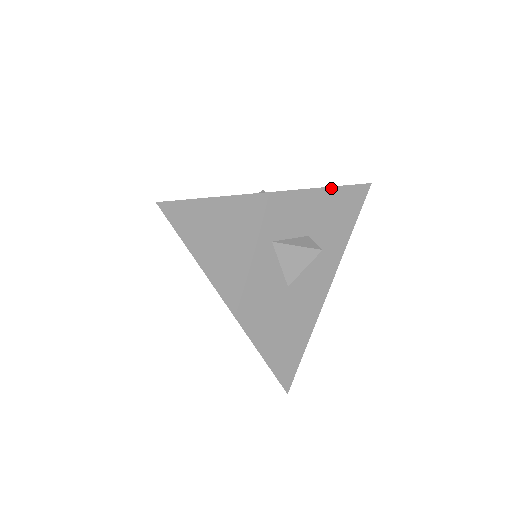
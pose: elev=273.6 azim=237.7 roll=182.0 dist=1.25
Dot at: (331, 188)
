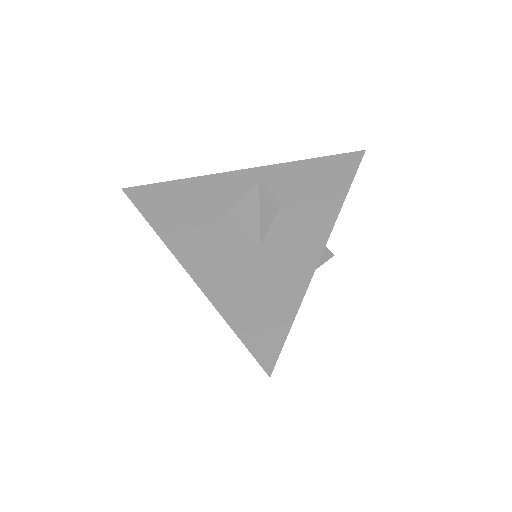
Dot at: occluded
